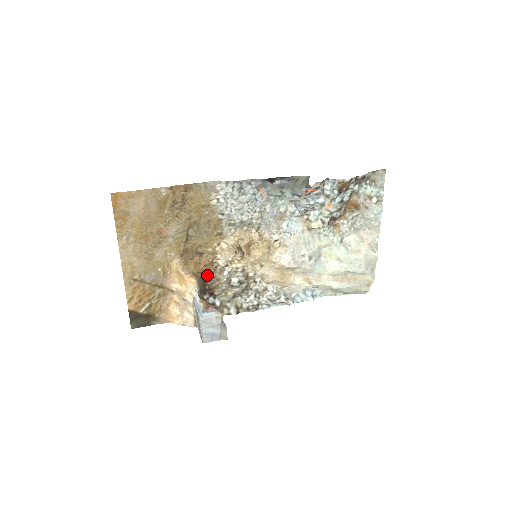
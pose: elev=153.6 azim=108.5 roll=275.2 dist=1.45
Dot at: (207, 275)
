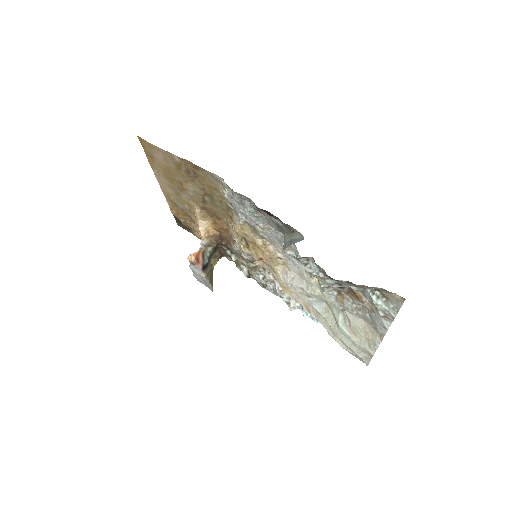
Dot at: (224, 235)
